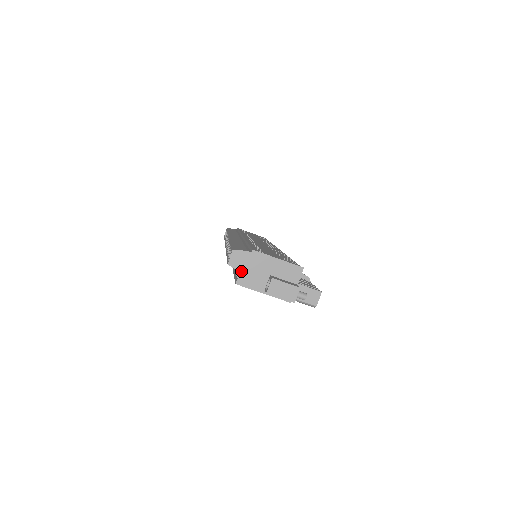
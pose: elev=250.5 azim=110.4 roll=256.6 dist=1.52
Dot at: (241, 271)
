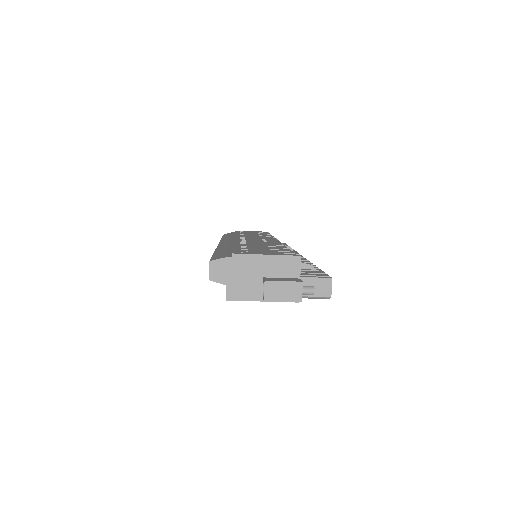
Dot at: (227, 283)
